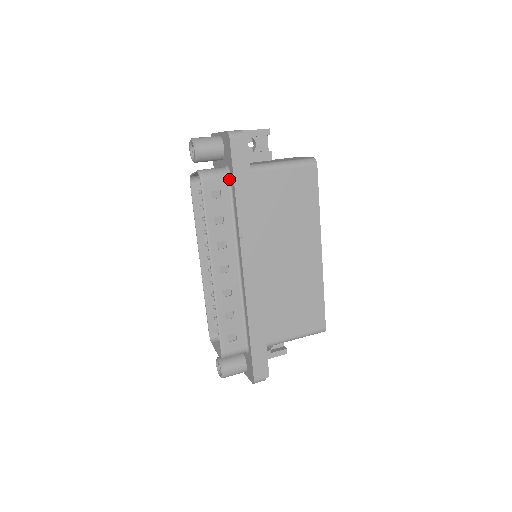
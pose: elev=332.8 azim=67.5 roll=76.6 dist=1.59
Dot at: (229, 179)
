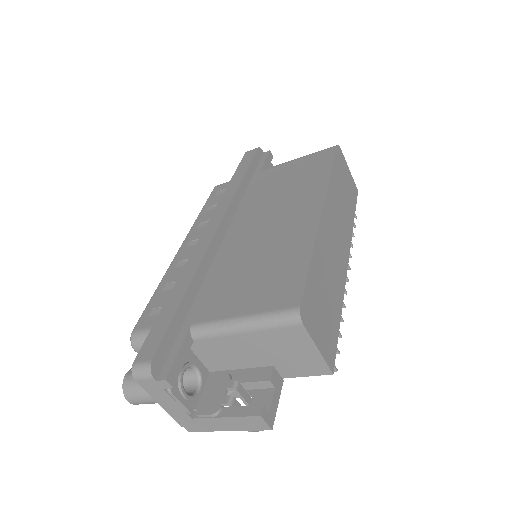
Dot at: occluded
